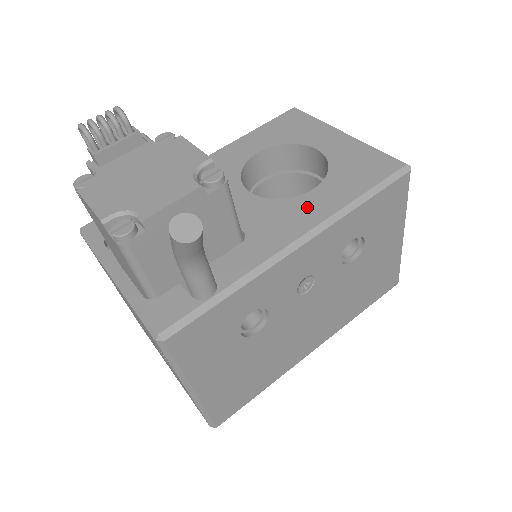
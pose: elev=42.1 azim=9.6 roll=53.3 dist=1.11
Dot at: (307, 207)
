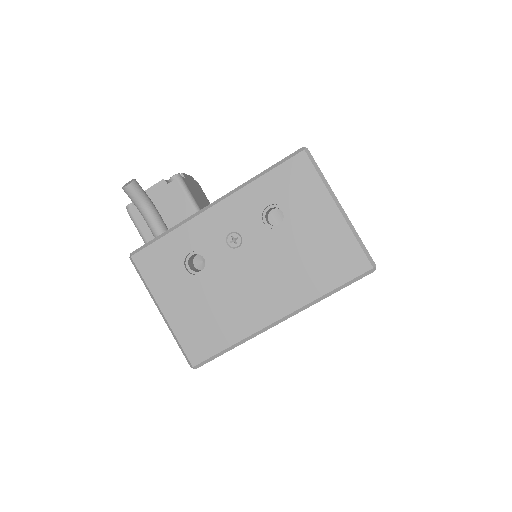
Dot at: occluded
